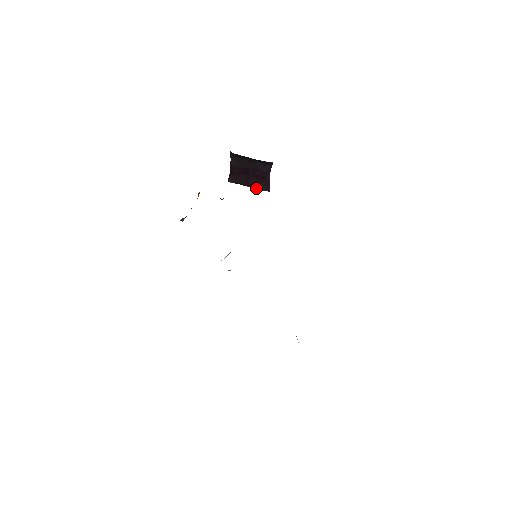
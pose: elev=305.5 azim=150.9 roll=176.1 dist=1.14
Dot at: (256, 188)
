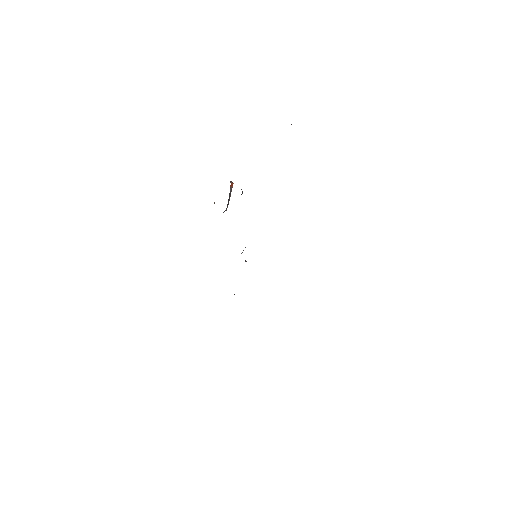
Dot at: occluded
